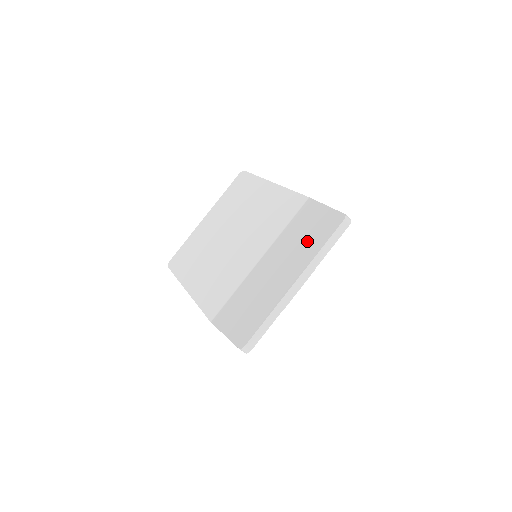
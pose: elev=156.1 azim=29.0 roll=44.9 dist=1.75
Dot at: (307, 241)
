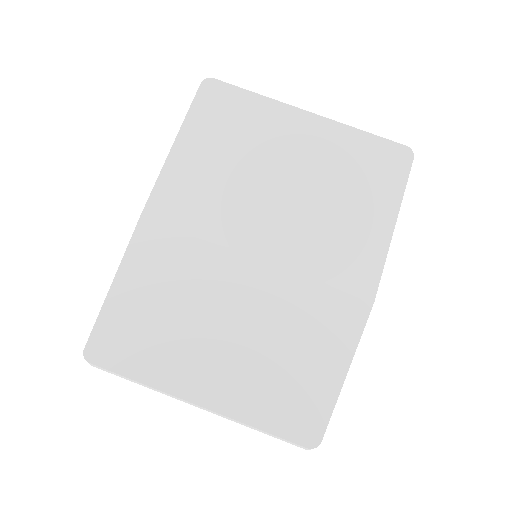
Dot at: (277, 375)
